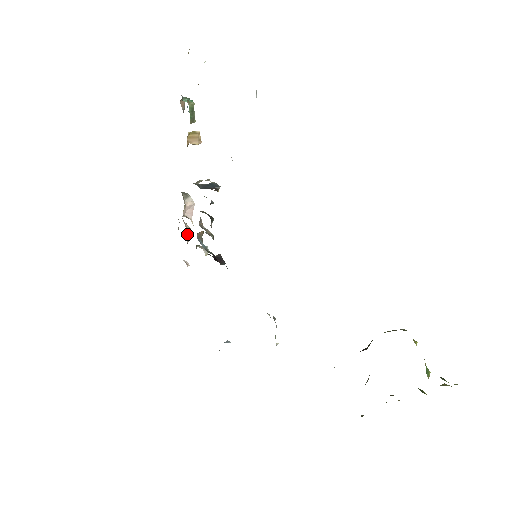
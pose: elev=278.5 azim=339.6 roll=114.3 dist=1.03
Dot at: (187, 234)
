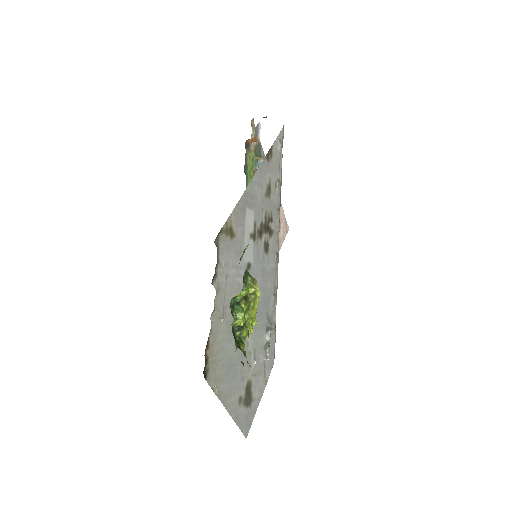
Dot at: occluded
